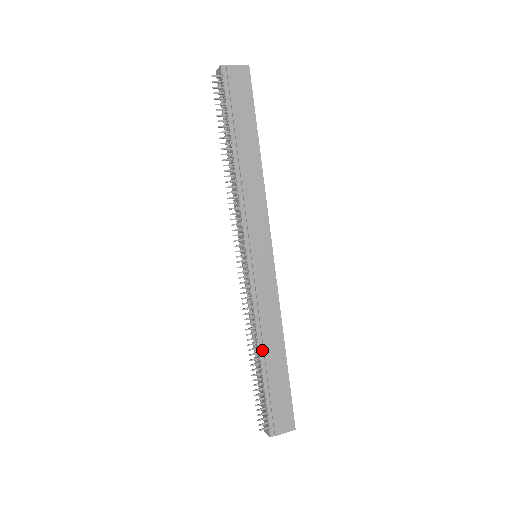
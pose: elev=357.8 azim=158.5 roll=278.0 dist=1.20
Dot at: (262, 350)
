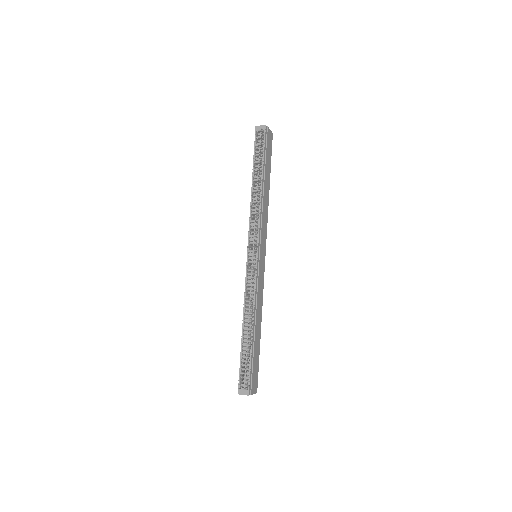
Dot at: (254, 325)
